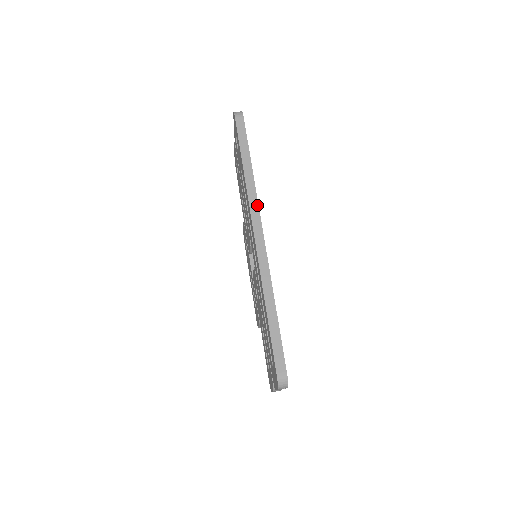
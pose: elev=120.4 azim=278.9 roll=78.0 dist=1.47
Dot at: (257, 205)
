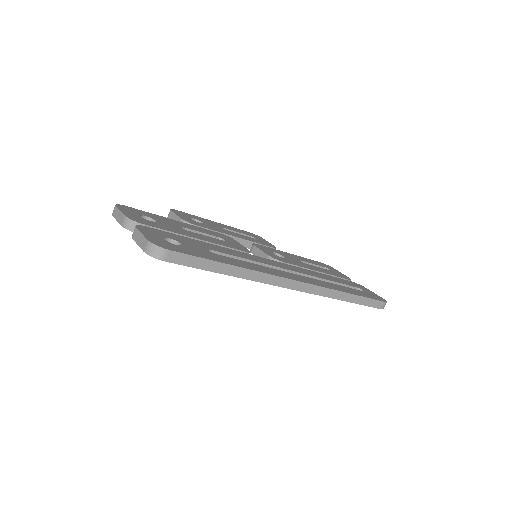
Dot at: (275, 277)
